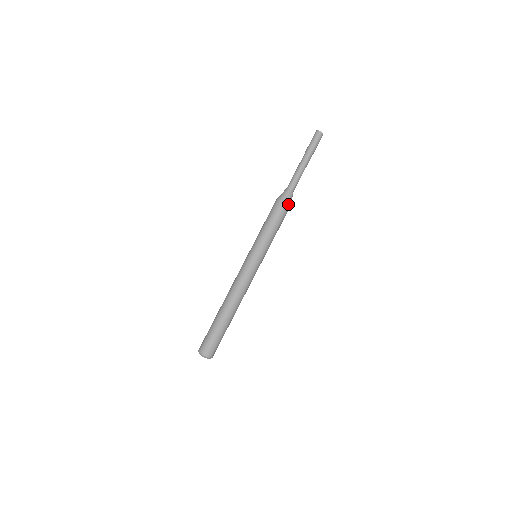
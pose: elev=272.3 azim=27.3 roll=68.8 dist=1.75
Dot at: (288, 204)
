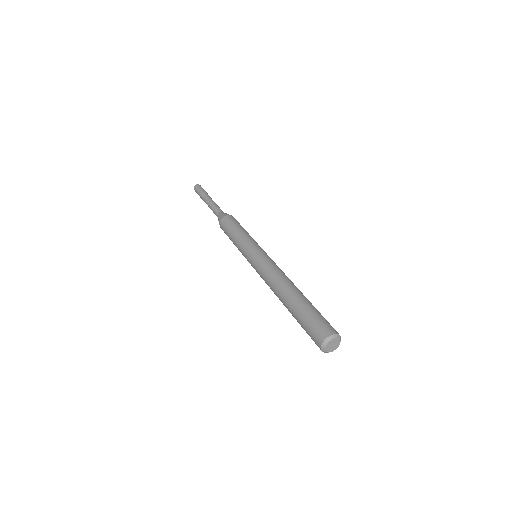
Dot at: (226, 216)
